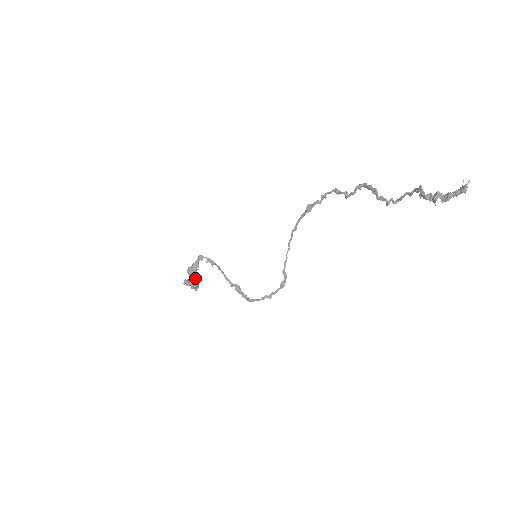
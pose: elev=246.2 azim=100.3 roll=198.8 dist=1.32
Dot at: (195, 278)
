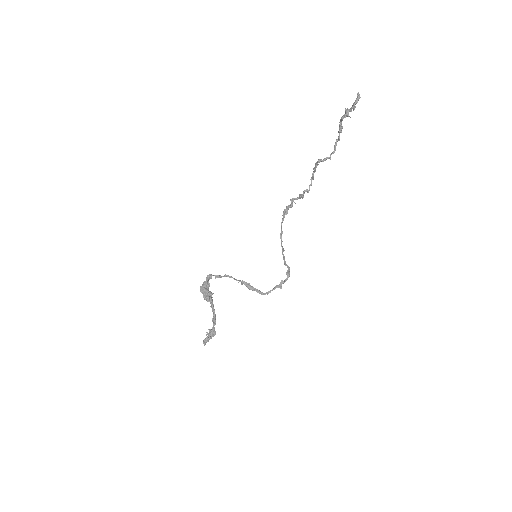
Dot at: (208, 294)
